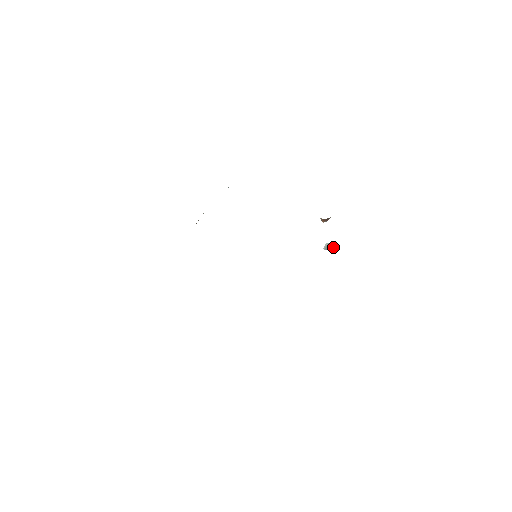
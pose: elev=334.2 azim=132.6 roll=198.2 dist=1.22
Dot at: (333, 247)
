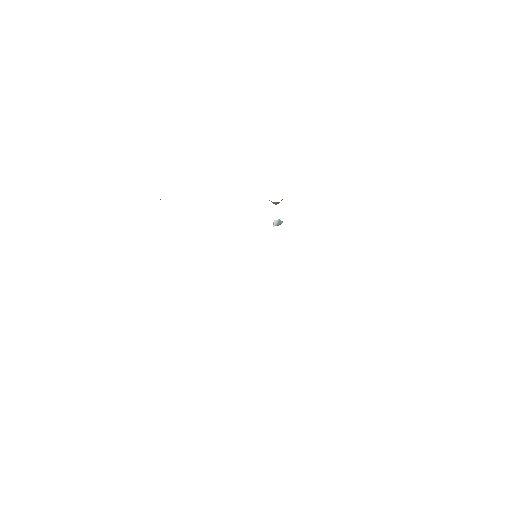
Dot at: (282, 222)
